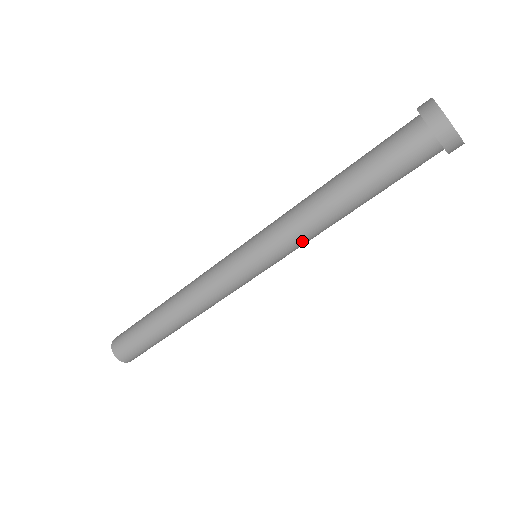
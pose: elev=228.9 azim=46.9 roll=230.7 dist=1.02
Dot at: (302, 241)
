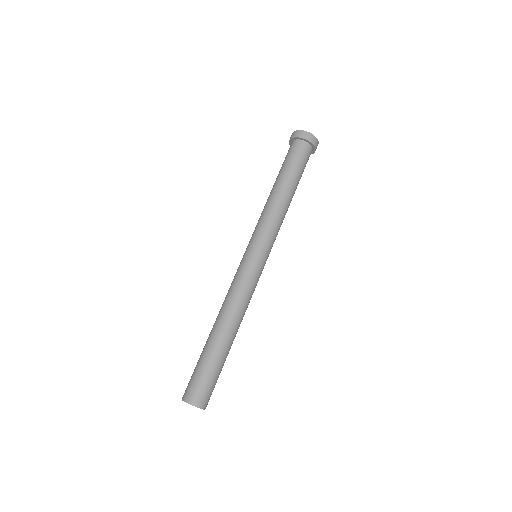
Dot at: (277, 224)
